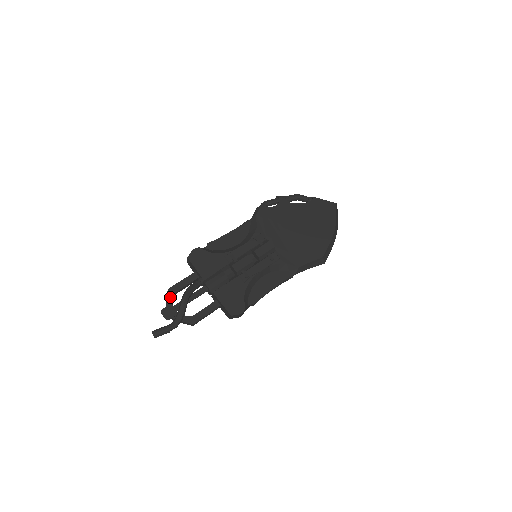
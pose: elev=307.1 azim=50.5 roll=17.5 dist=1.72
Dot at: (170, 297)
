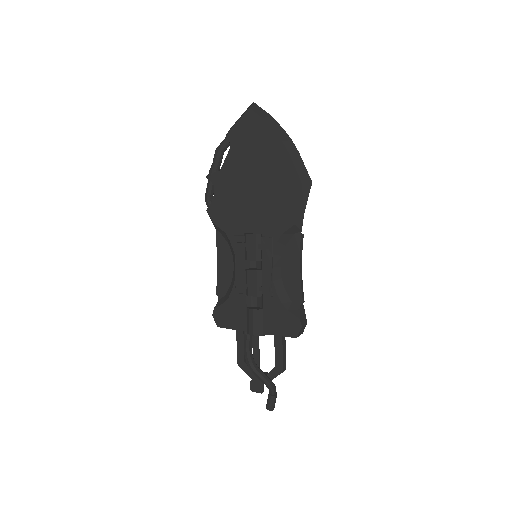
Dot at: (245, 369)
